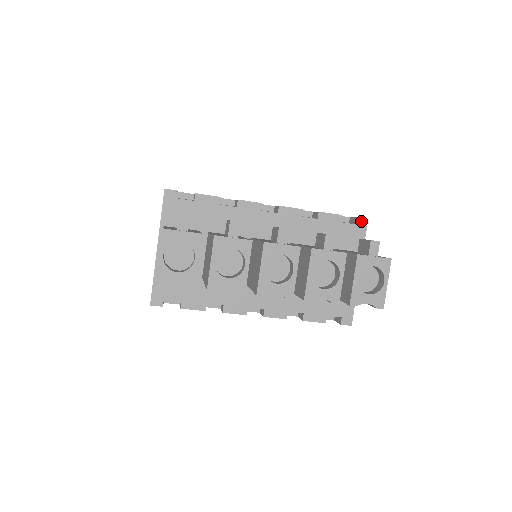
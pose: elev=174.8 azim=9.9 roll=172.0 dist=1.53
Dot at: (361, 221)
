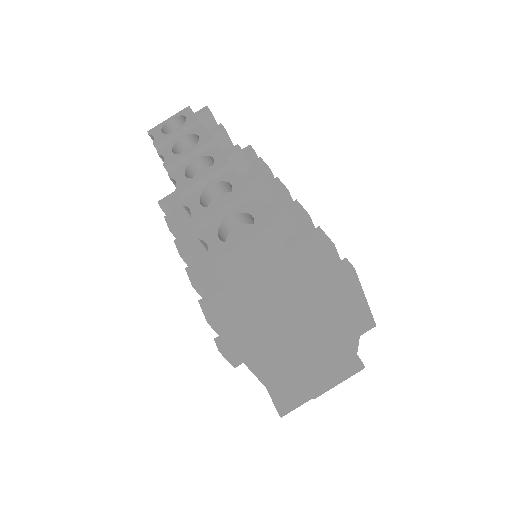
Dot at: (346, 264)
